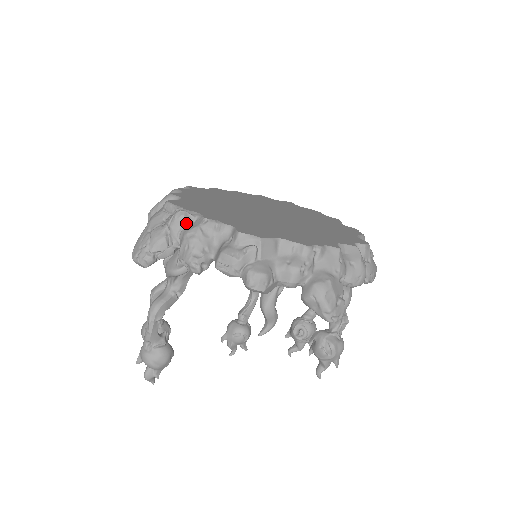
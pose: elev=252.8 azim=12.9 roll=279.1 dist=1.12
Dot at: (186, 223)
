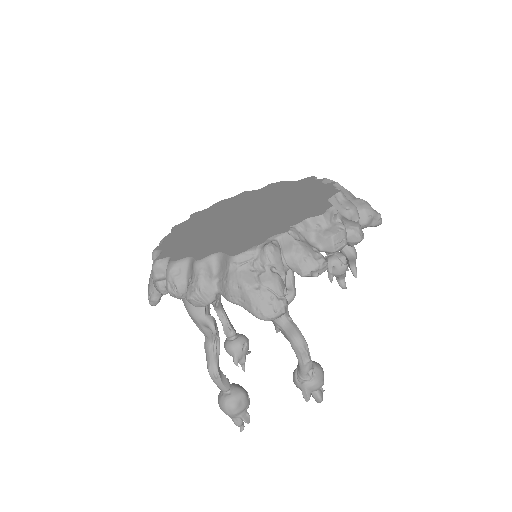
Dot at: (279, 249)
